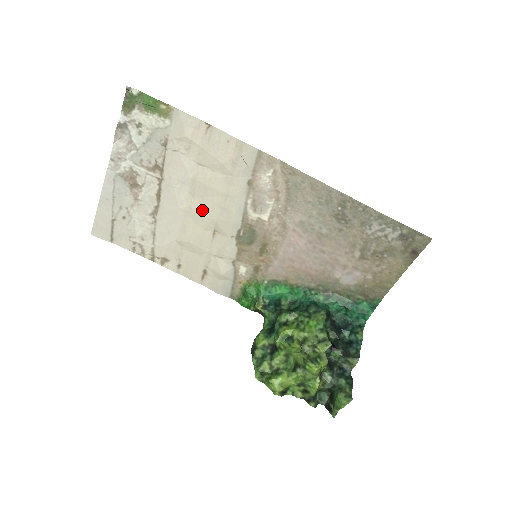
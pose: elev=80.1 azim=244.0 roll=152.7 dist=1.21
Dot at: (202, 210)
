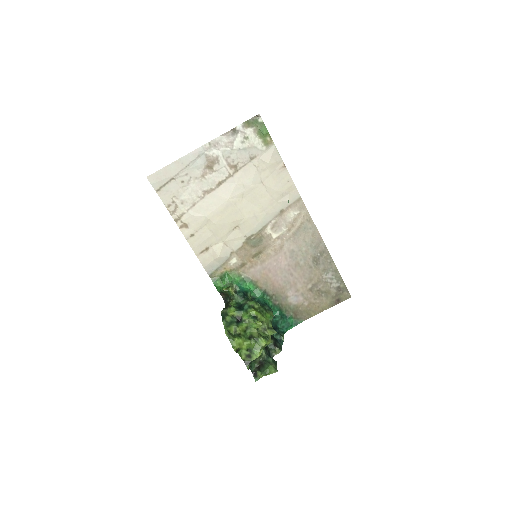
Dot at: (241, 209)
